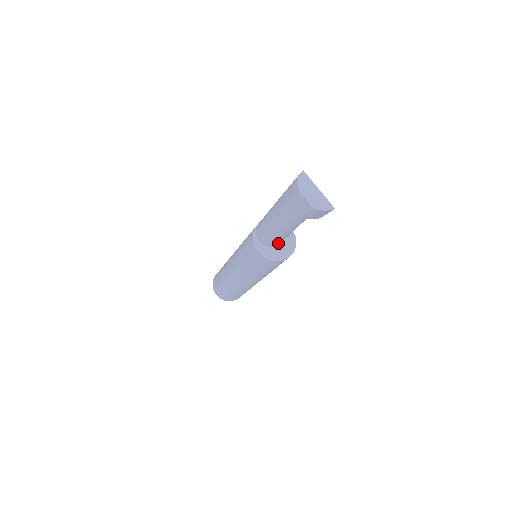
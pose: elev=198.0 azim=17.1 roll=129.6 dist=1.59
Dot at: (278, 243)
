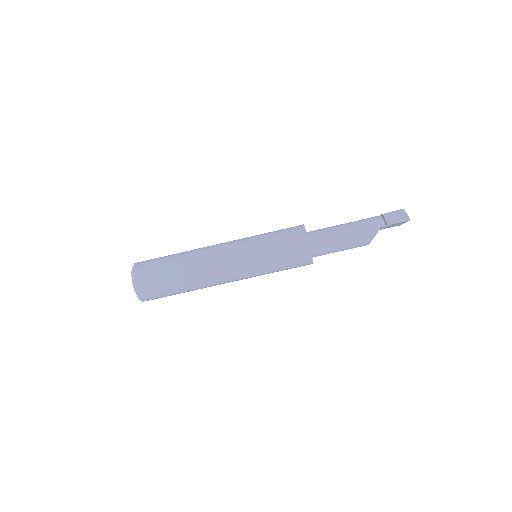
Dot at: (315, 239)
